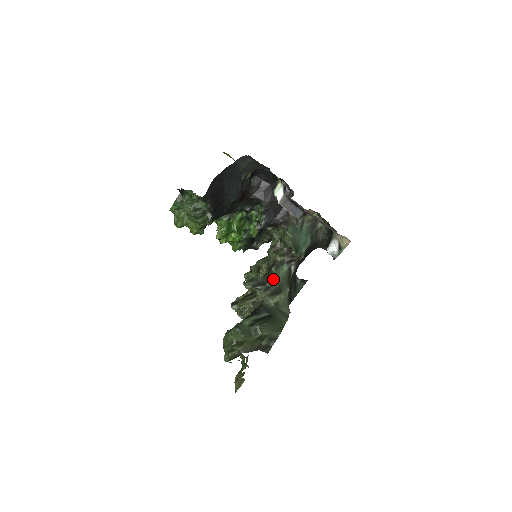
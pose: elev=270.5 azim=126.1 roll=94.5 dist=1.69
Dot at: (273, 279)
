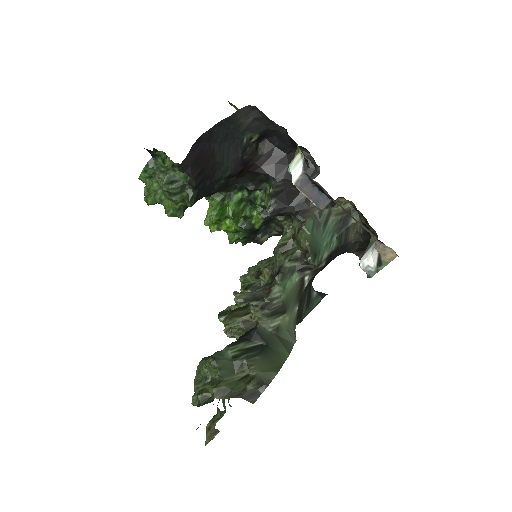
Dot at: (275, 293)
